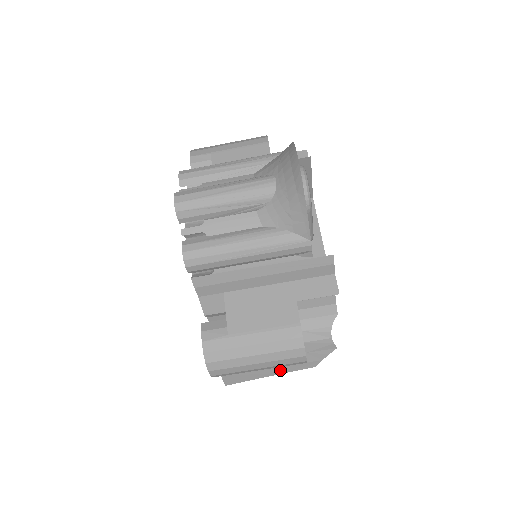
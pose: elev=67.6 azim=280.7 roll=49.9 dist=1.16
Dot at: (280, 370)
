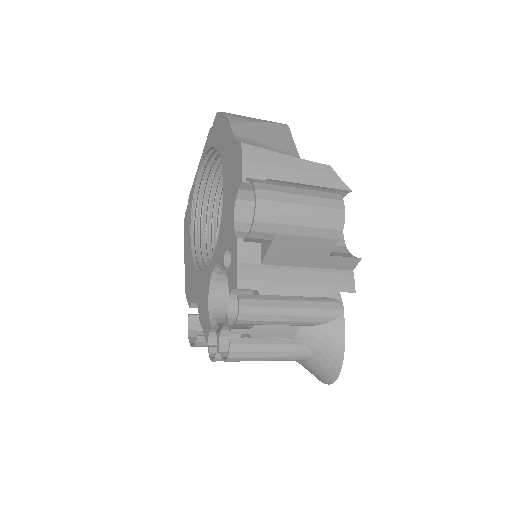
Dot at: occluded
